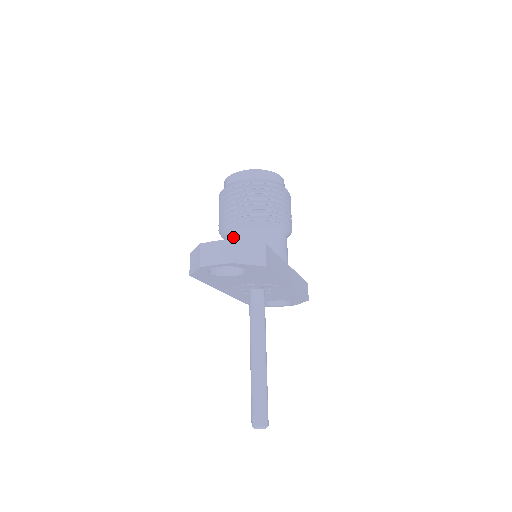
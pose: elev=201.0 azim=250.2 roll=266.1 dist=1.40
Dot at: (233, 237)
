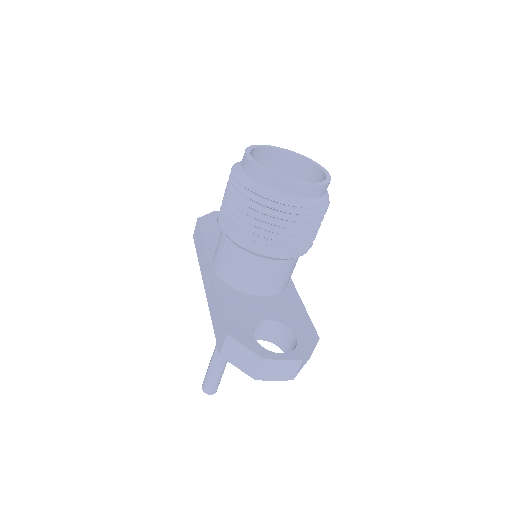
Dot at: (254, 264)
